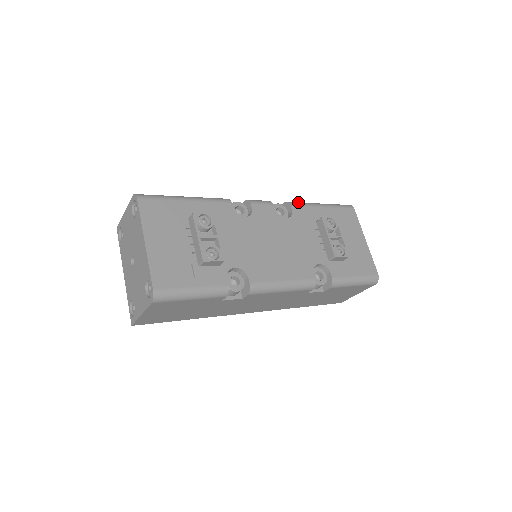
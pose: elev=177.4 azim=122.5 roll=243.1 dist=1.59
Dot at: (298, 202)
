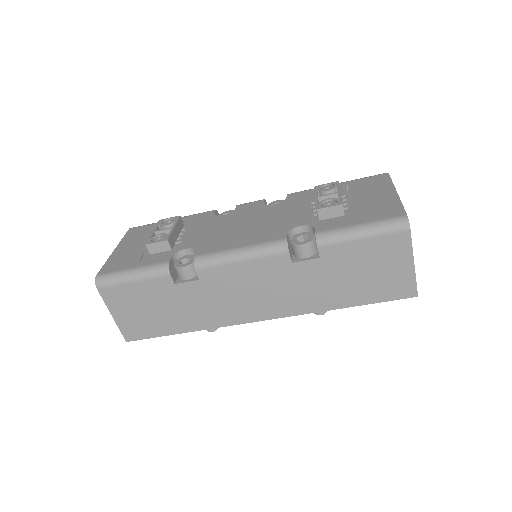
Dot at: occluded
